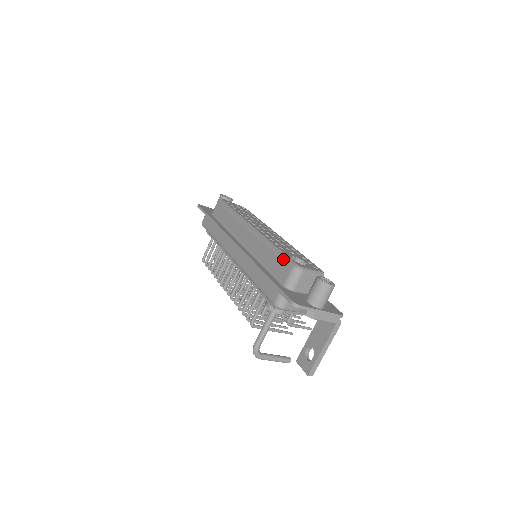
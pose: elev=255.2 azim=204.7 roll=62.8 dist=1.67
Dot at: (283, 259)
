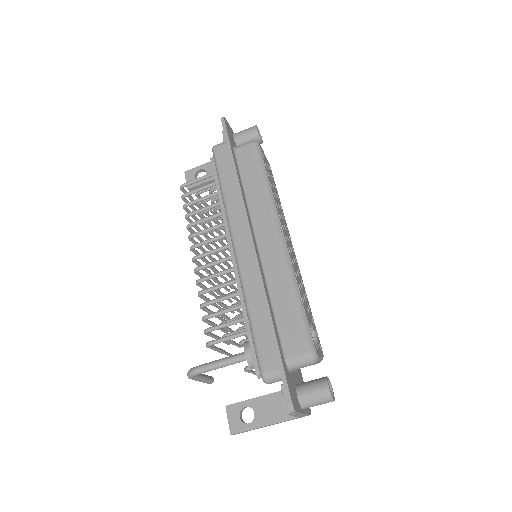
Dot at: (304, 328)
